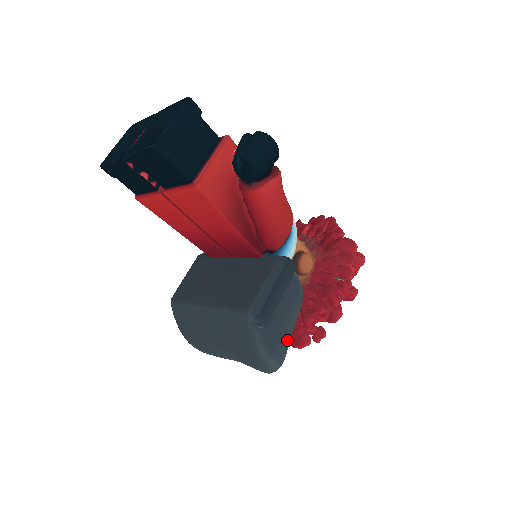
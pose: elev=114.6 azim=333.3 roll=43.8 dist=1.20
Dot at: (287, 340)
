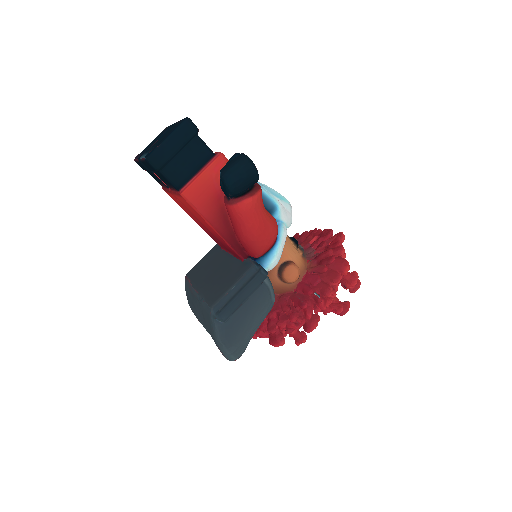
Dot at: (247, 338)
